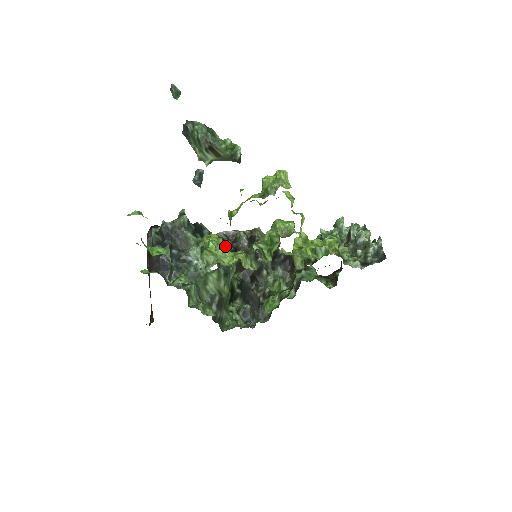
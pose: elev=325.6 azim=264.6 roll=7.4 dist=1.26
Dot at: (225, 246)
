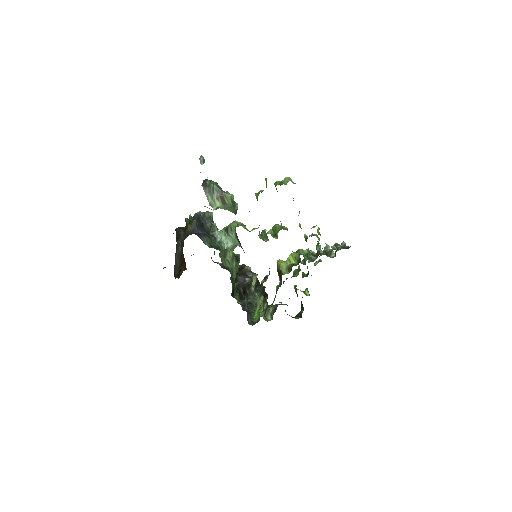
Dot at: (245, 226)
